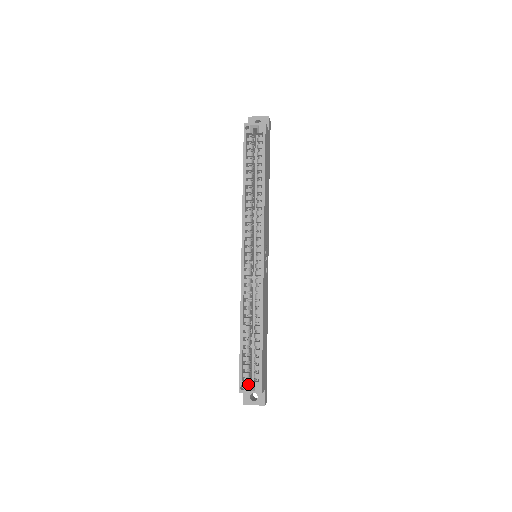
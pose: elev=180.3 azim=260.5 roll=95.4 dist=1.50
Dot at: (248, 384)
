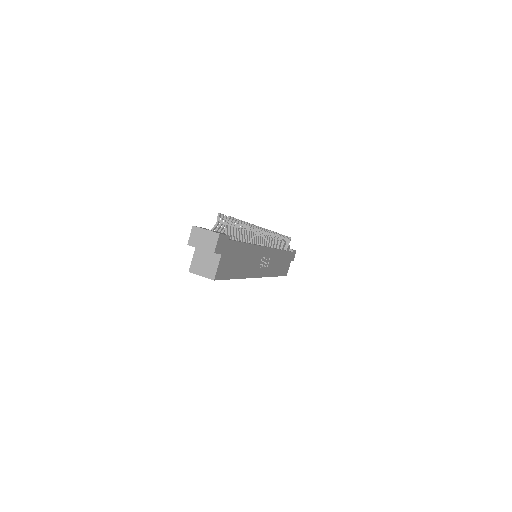
Dot at: occluded
